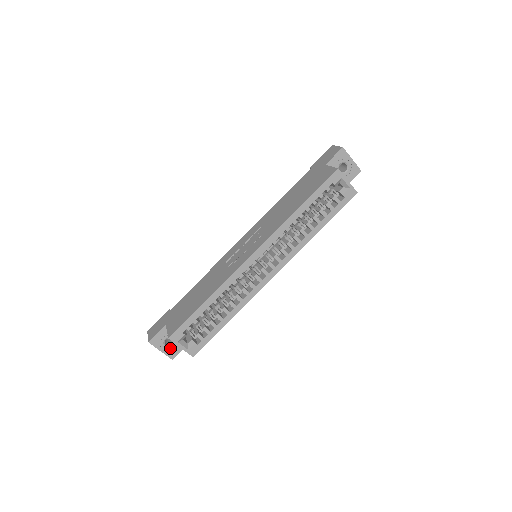
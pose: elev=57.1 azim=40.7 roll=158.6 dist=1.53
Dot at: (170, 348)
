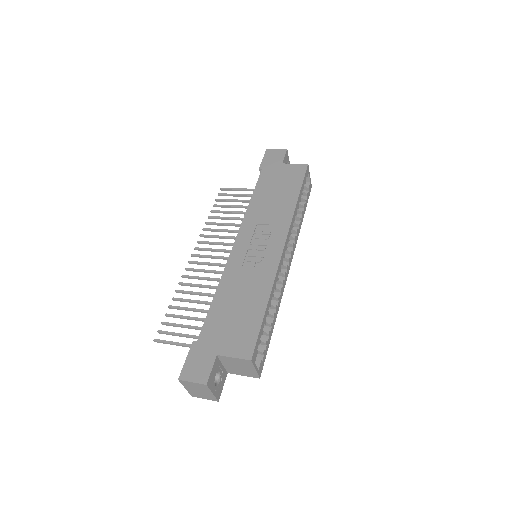
Dot at: (217, 386)
